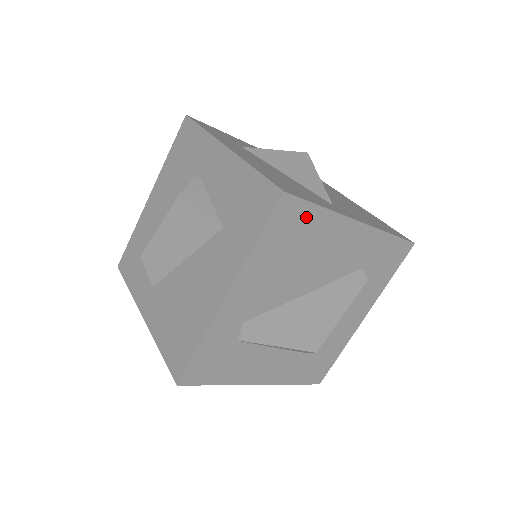
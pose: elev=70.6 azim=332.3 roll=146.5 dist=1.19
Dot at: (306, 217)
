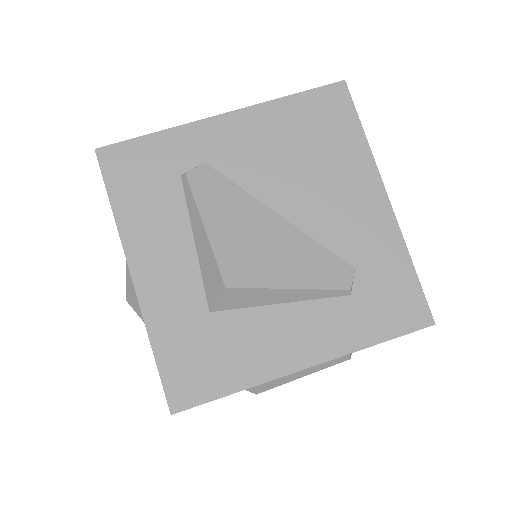
Dot at: (344, 126)
